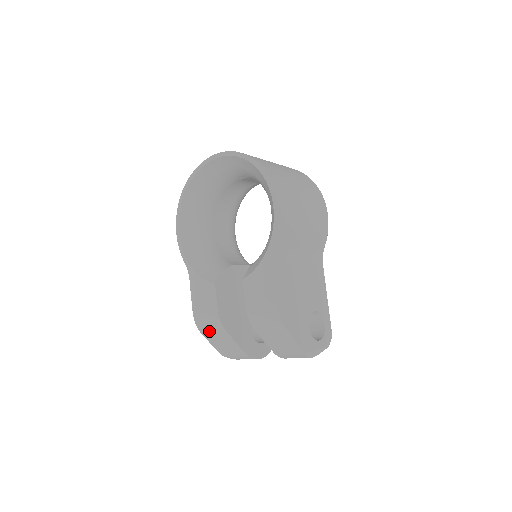
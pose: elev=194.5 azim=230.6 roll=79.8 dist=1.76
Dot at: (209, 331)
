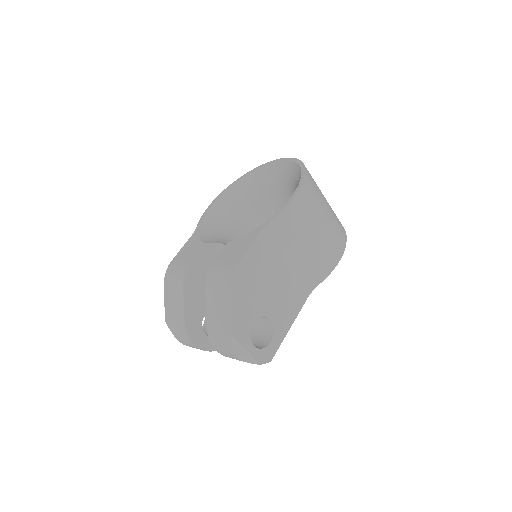
Dot at: (171, 282)
